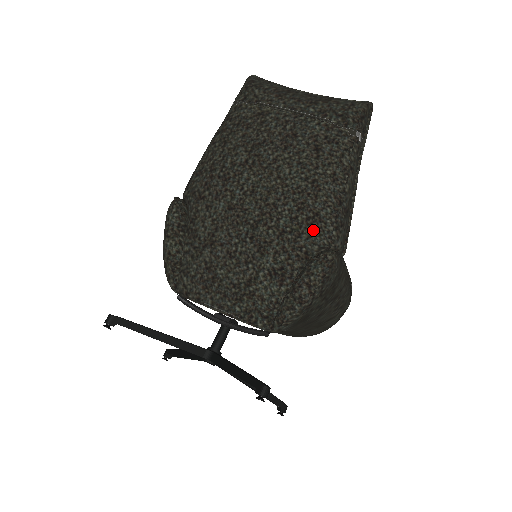
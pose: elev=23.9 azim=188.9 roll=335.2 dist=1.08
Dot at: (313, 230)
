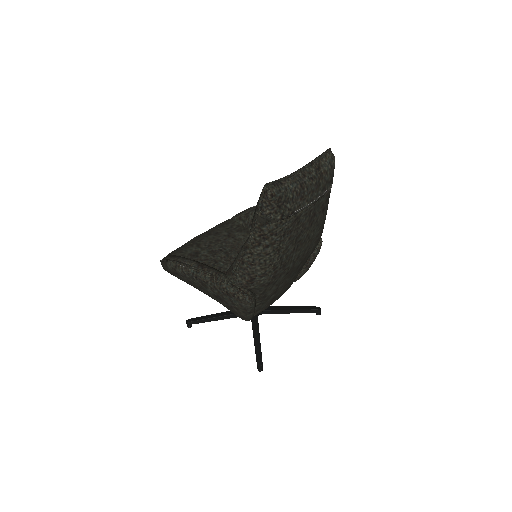
Dot at: occluded
